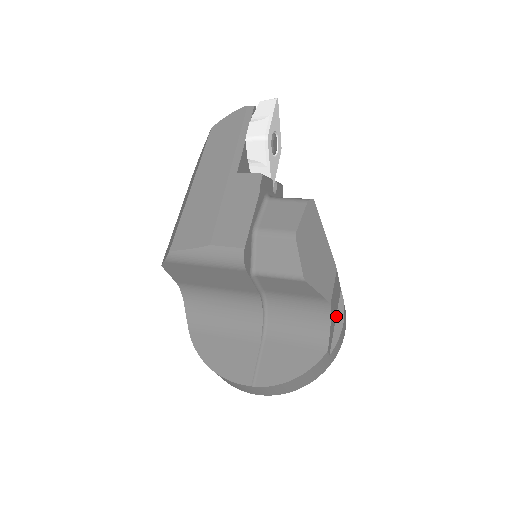
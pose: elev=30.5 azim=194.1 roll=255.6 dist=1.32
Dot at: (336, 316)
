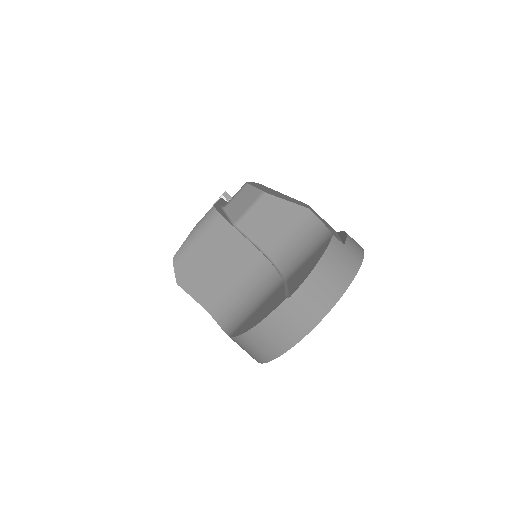
Dot at: occluded
